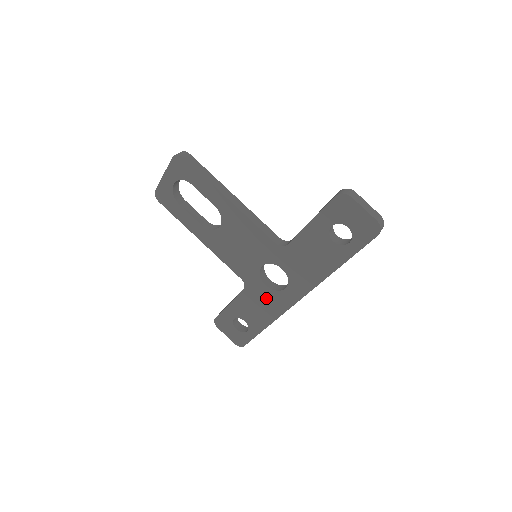
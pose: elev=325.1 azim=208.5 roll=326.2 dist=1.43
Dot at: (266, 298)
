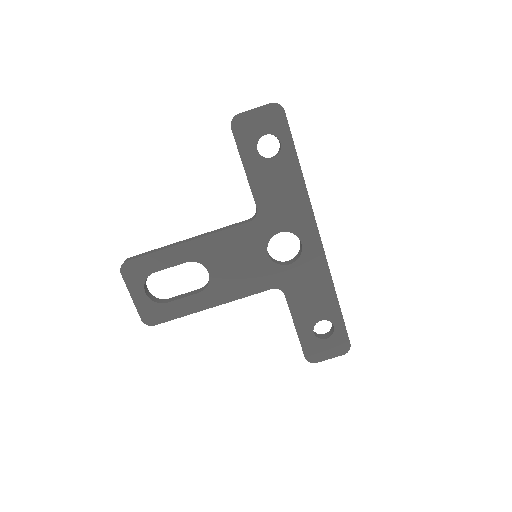
Dot at: (304, 274)
